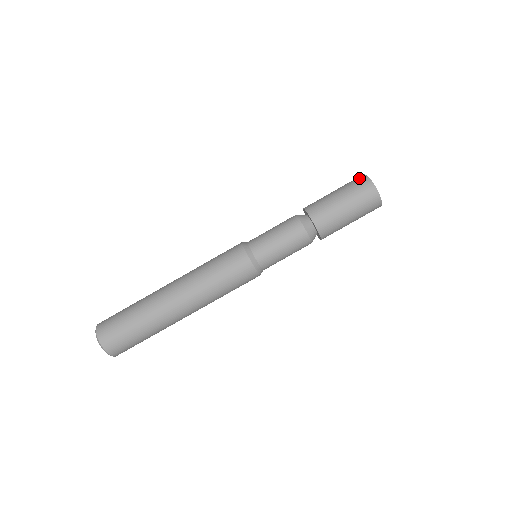
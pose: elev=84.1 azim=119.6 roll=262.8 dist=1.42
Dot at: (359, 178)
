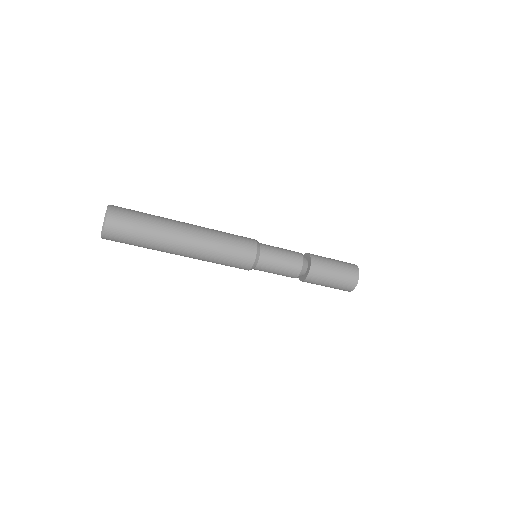
Dot at: (350, 287)
